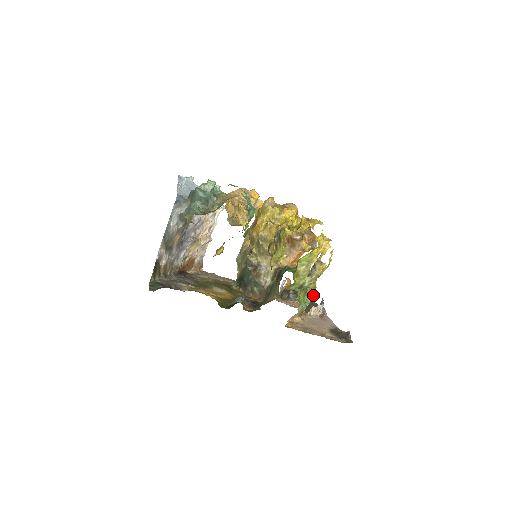
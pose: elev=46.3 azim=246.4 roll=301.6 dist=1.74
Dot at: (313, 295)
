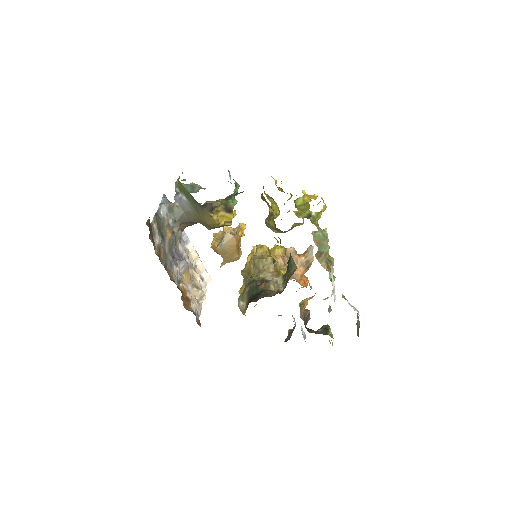
Dot at: (332, 258)
